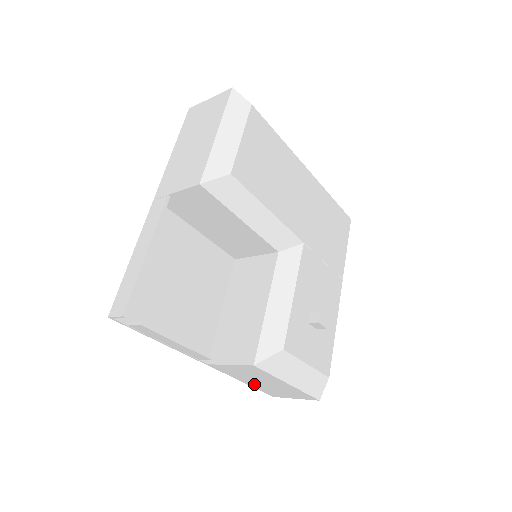
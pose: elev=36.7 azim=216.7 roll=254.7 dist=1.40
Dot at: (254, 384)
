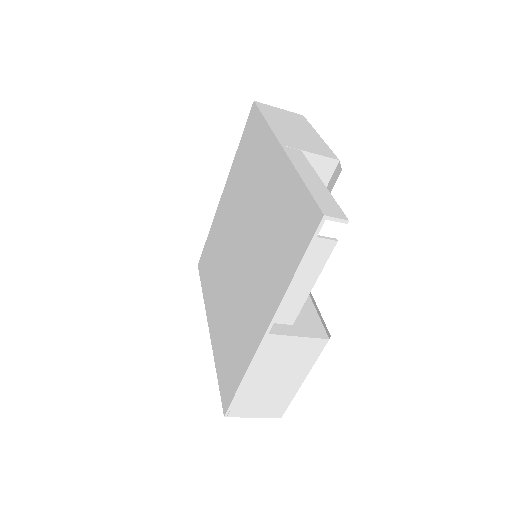
Dot at: (252, 384)
